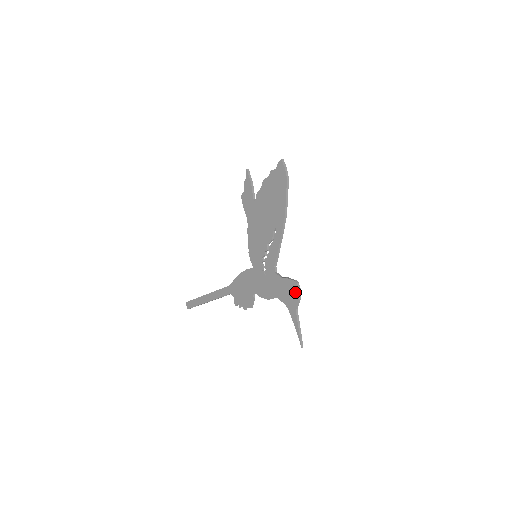
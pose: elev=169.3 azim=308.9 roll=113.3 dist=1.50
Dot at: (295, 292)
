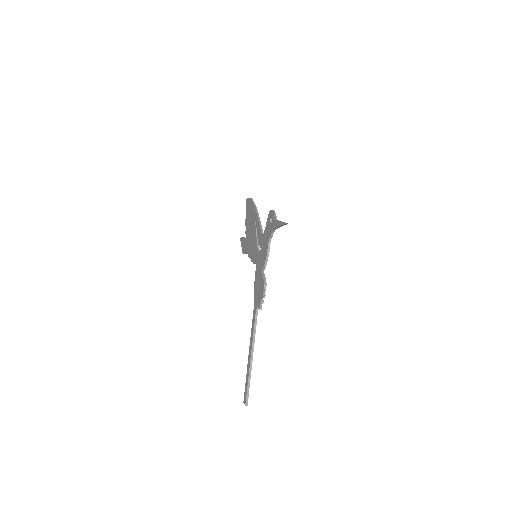
Dot at: (271, 215)
